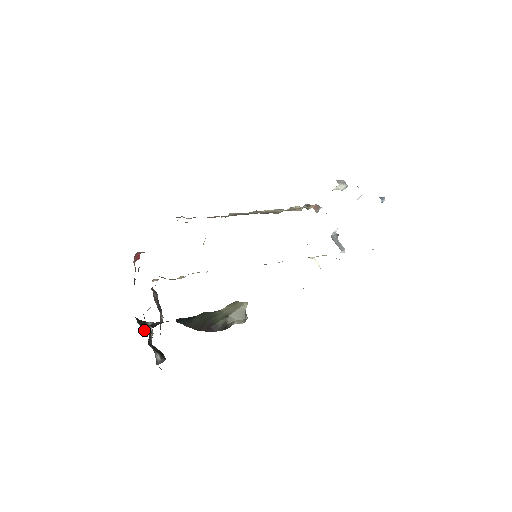
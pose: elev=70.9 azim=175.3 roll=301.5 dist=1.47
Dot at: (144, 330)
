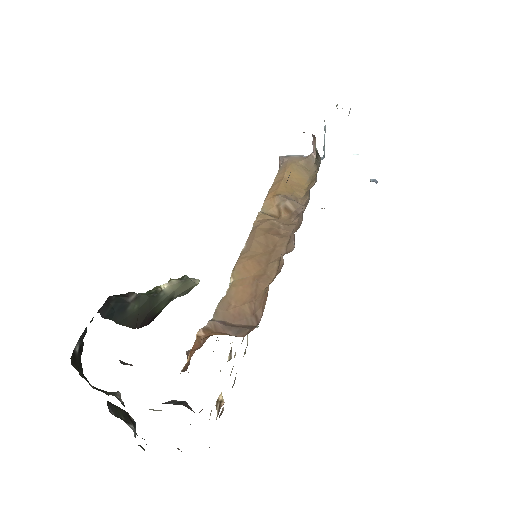
Dot at: occluded
